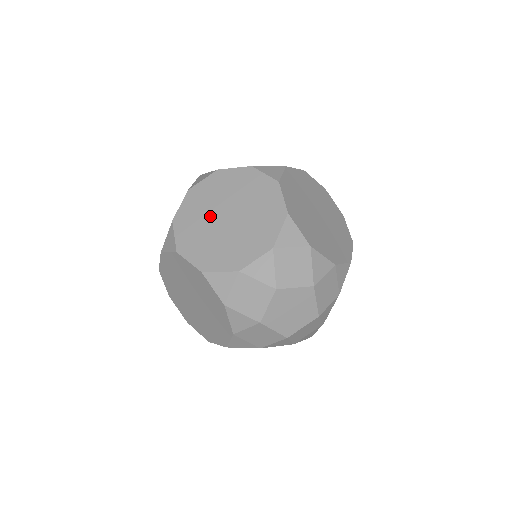
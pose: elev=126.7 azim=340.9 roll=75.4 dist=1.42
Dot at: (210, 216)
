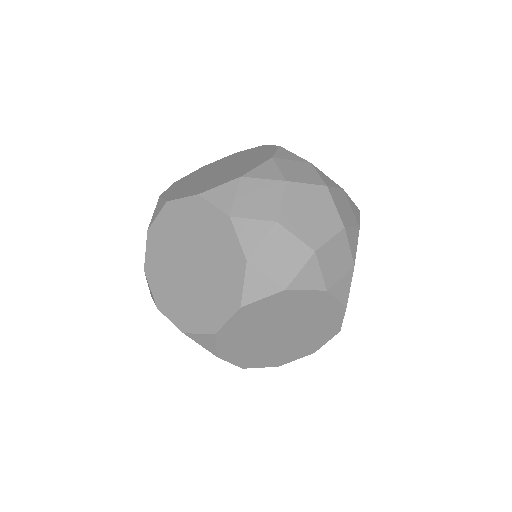
Dot at: (200, 178)
